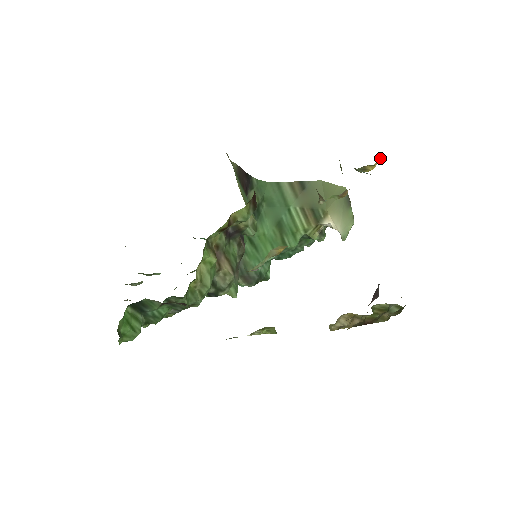
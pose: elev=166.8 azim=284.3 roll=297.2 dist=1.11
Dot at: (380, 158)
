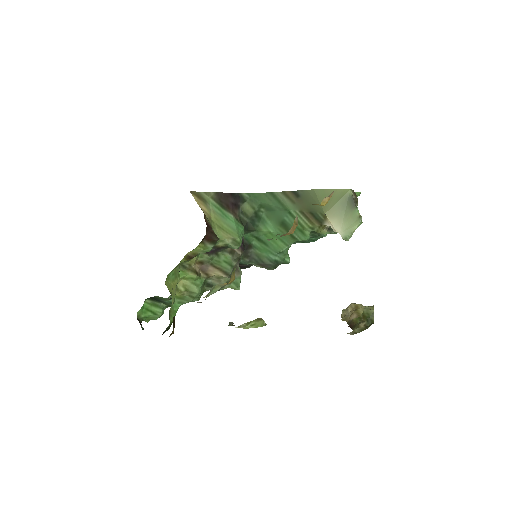
Dot at: (327, 197)
